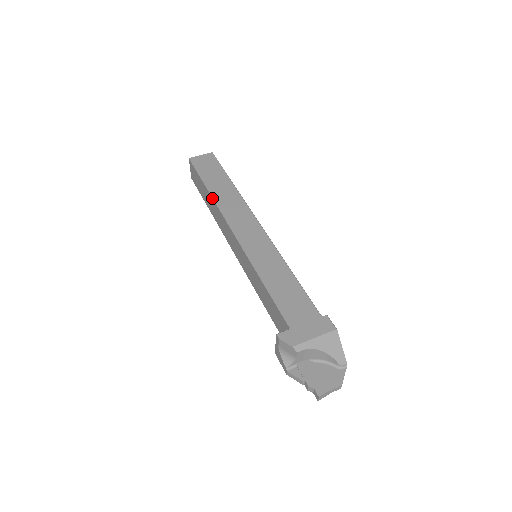
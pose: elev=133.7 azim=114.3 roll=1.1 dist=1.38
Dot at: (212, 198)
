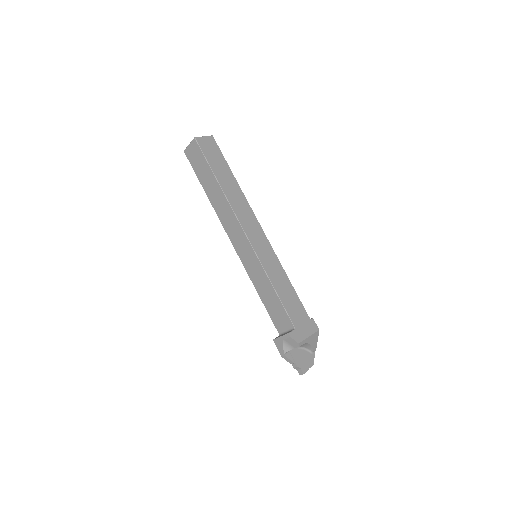
Dot at: (223, 193)
